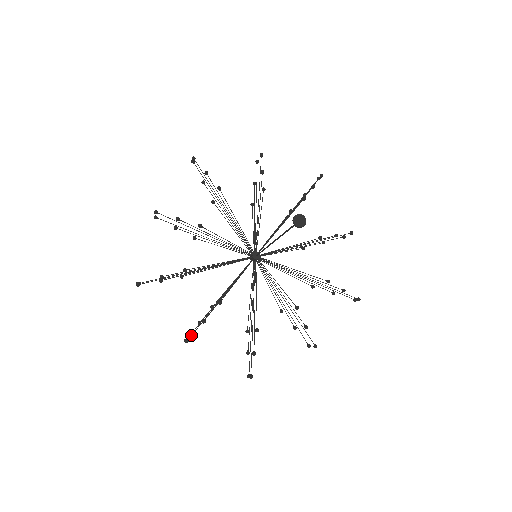
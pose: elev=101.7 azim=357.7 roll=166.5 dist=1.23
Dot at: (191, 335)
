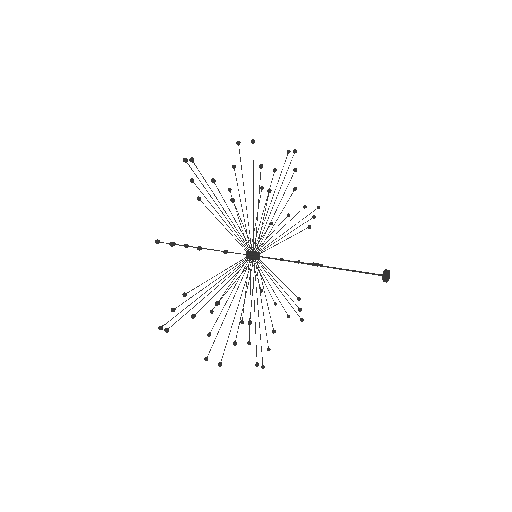
Dot at: occluded
